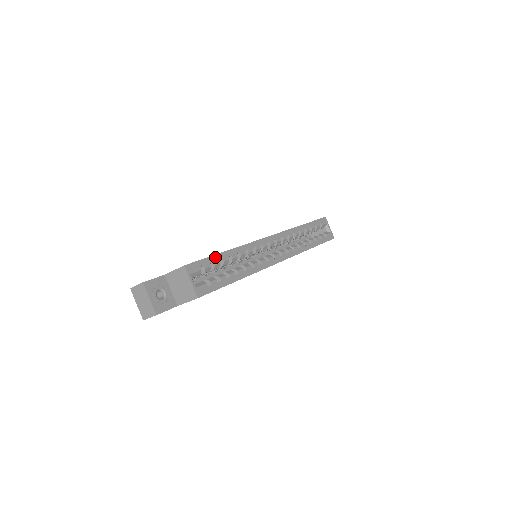
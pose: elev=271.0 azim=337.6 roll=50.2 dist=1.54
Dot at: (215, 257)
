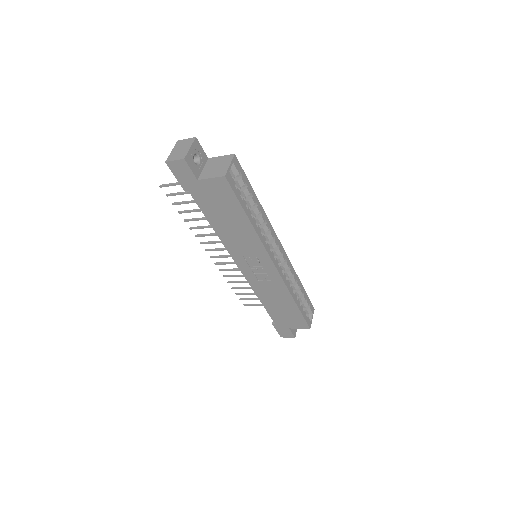
Dot at: (250, 187)
